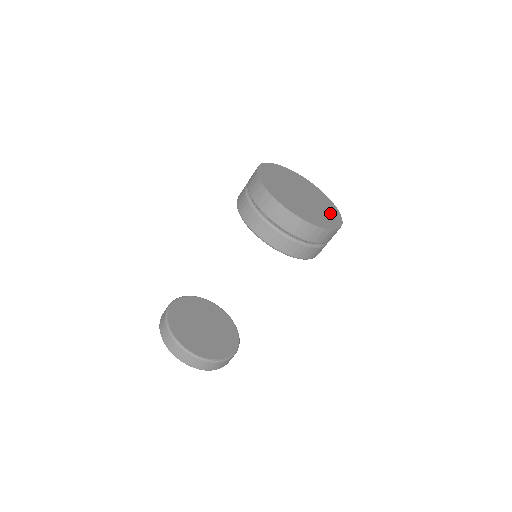
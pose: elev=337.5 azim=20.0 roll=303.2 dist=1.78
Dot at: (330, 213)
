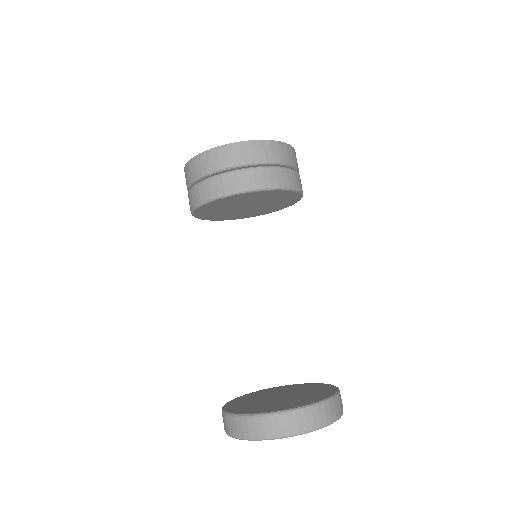
Dot at: occluded
